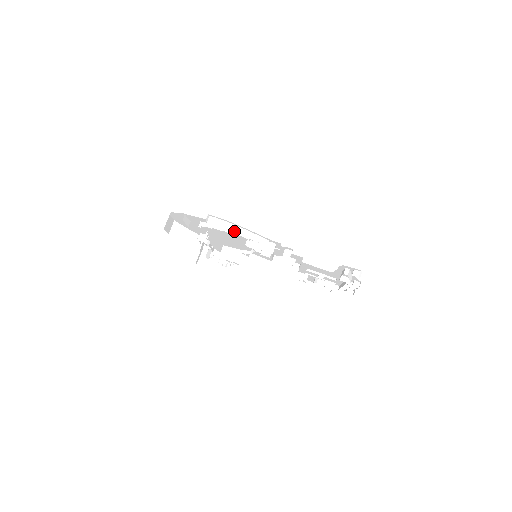
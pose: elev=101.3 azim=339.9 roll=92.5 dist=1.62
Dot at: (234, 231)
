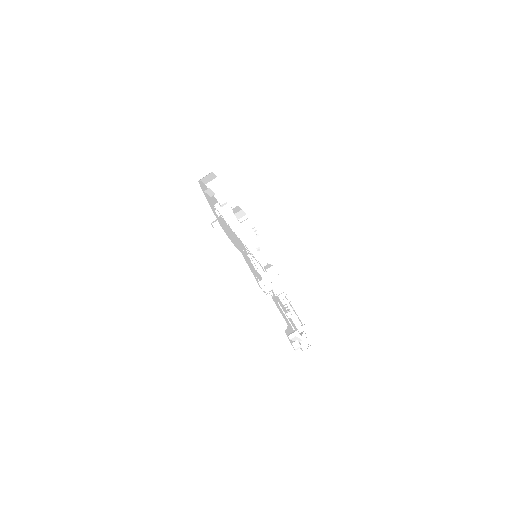
Dot at: (237, 231)
